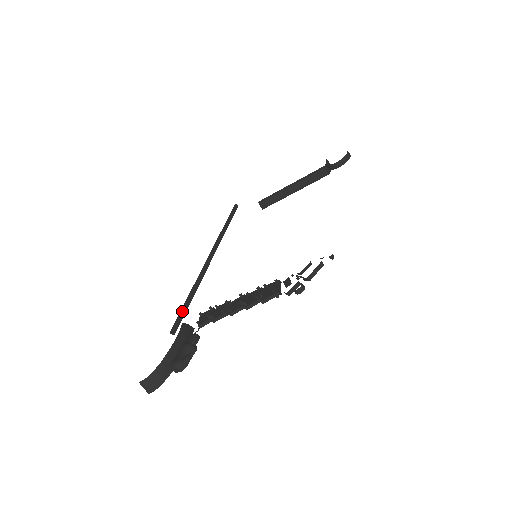
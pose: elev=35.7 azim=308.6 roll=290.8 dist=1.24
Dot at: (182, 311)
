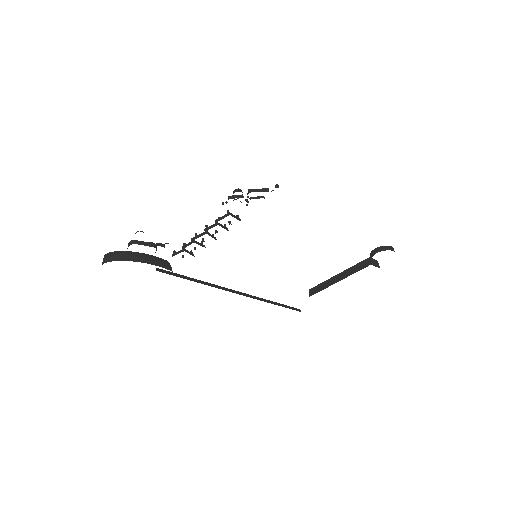
Dot at: (179, 275)
